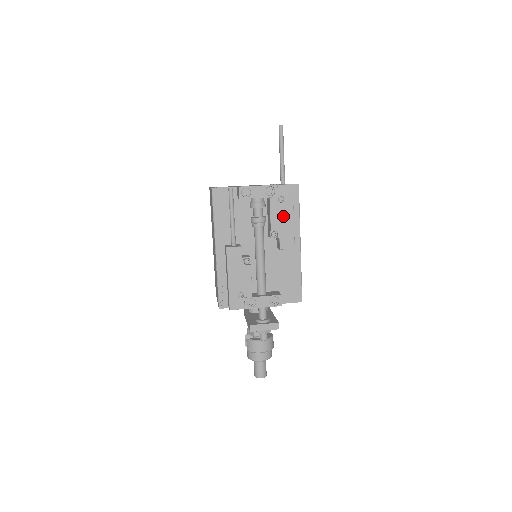
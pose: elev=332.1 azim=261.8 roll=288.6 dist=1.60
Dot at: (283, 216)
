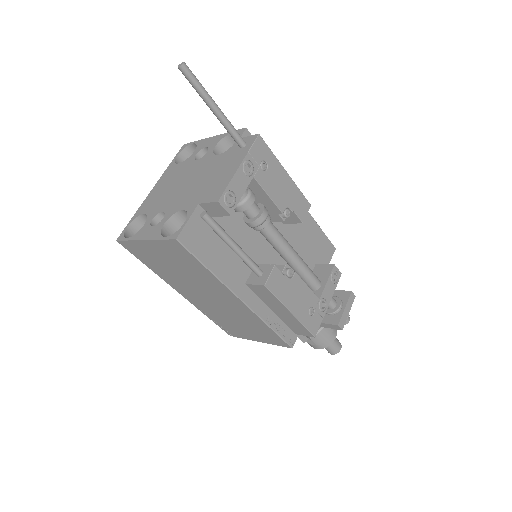
Dot at: (279, 183)
